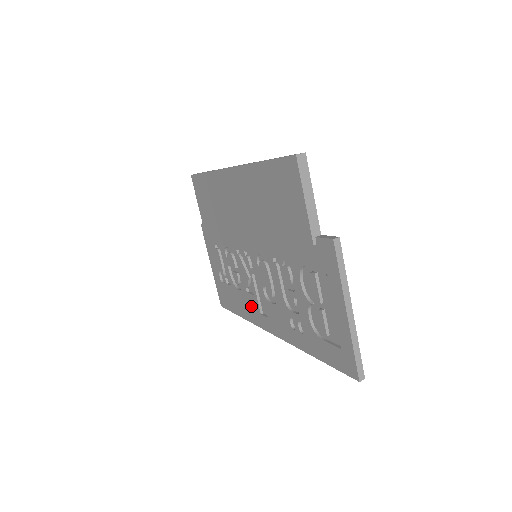
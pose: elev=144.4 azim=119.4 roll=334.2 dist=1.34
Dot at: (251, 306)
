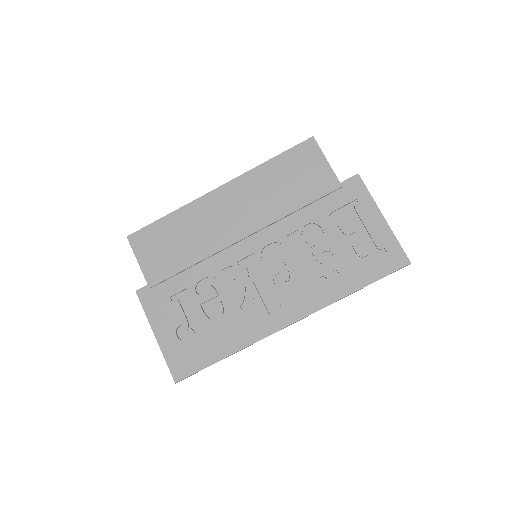
Dot at: (251, 321)
